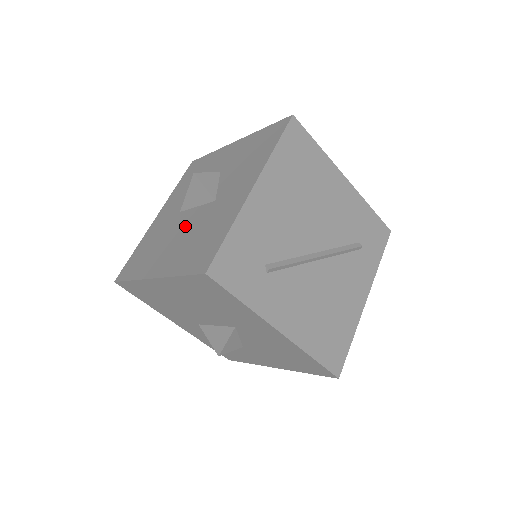
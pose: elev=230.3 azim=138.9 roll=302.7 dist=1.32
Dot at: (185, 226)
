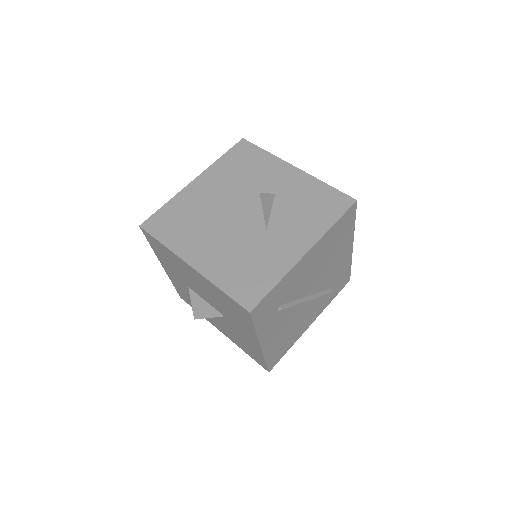
Dot at: (231, 231)
